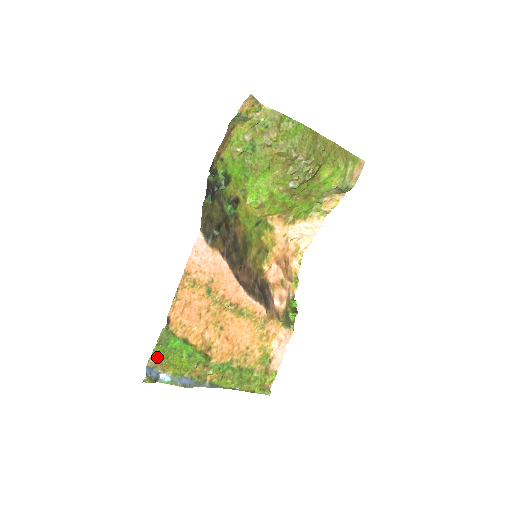
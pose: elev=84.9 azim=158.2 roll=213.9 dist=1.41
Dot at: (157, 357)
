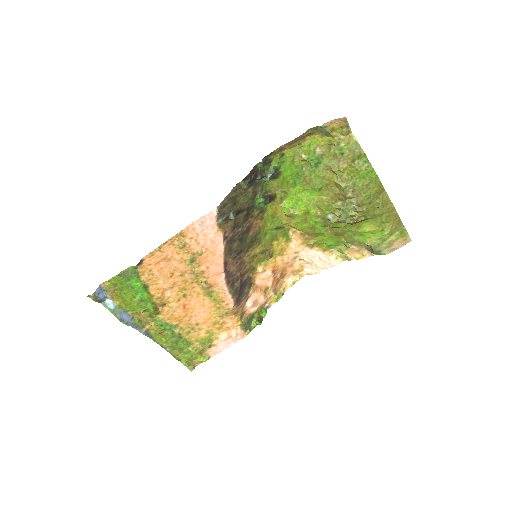
Dot at: (113, 284)
